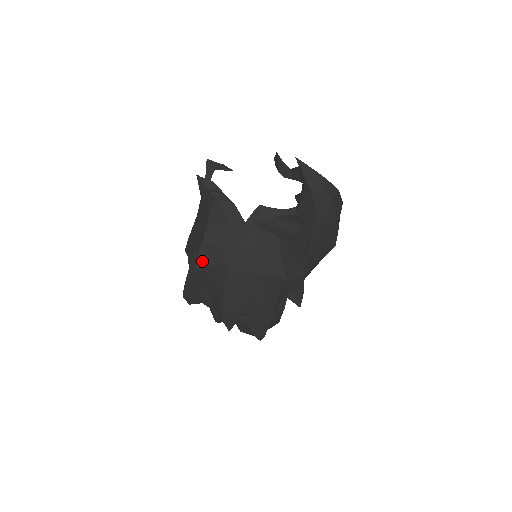
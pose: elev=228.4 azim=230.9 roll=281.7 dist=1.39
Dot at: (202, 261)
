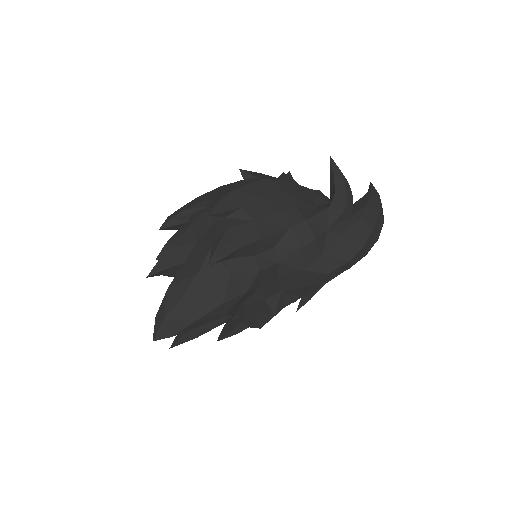
Dot at: (250, 173)
